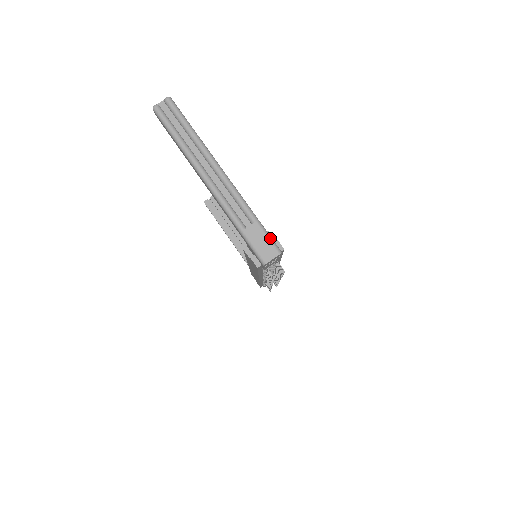
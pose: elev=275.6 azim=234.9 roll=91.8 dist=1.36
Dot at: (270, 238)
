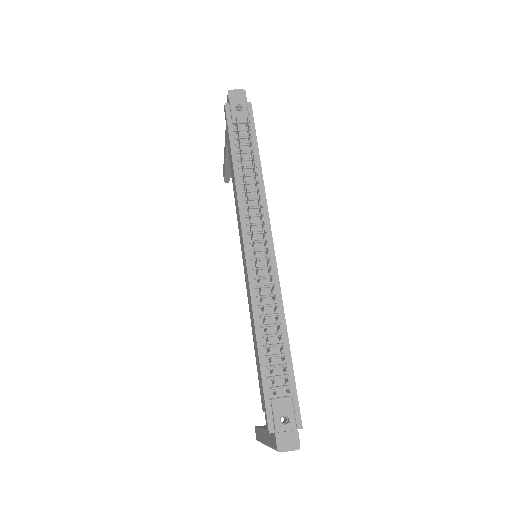
Dot at: occluded
